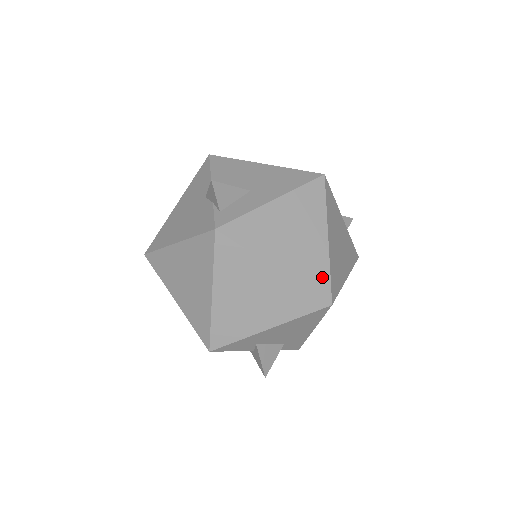
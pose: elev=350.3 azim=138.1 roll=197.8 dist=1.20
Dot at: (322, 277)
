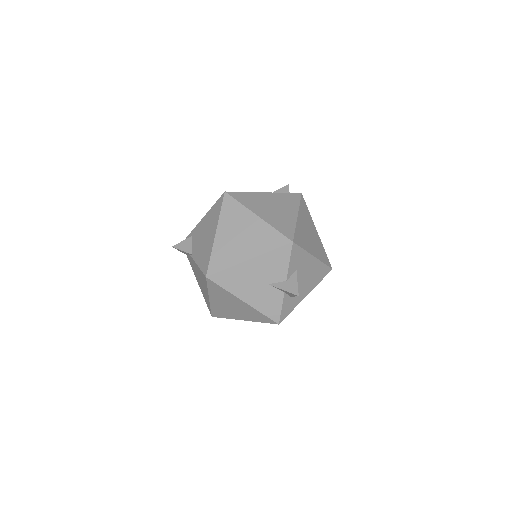
Dot at: occluded
